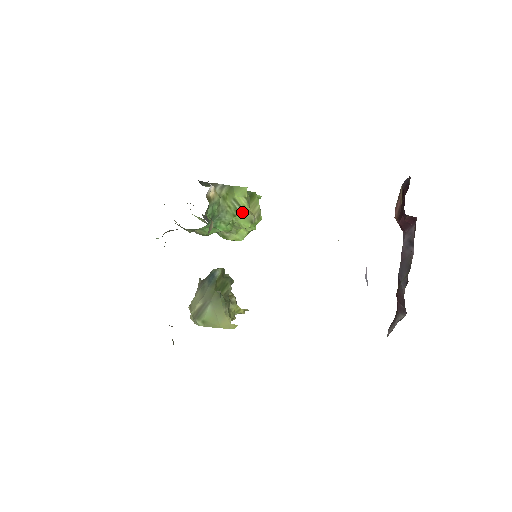
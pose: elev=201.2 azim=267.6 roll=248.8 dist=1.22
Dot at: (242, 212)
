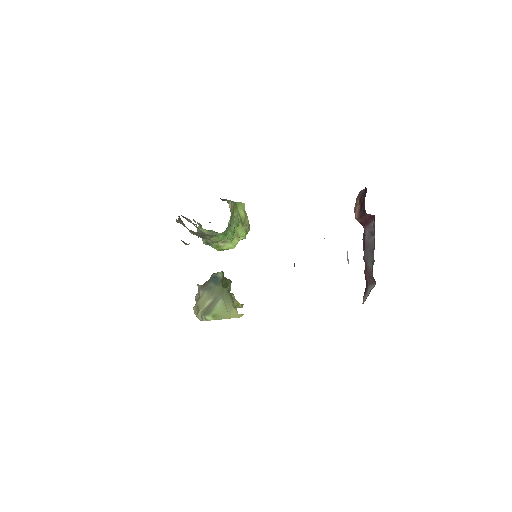
Dot at: (241, 223)
